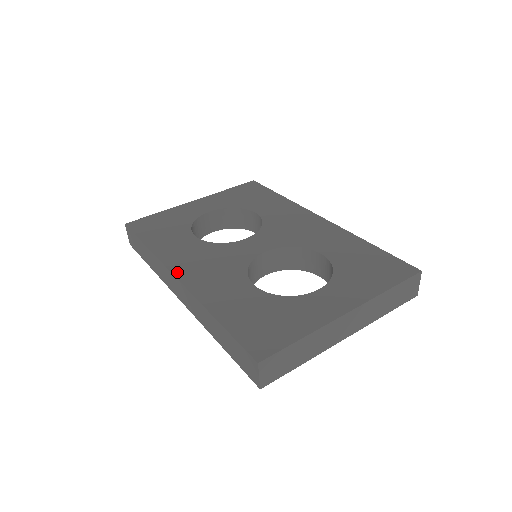
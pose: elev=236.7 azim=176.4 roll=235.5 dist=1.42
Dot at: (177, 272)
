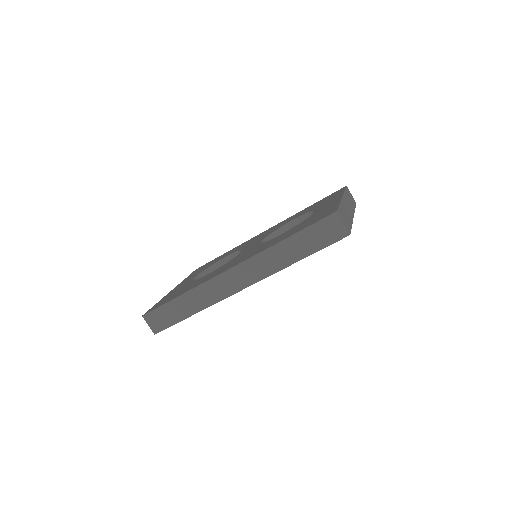
Dot at: (226, 270)
